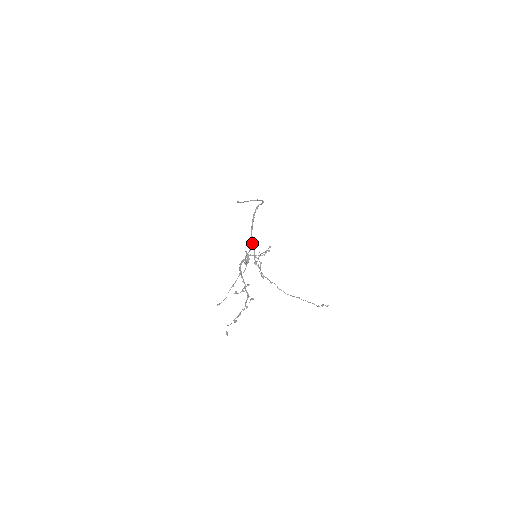
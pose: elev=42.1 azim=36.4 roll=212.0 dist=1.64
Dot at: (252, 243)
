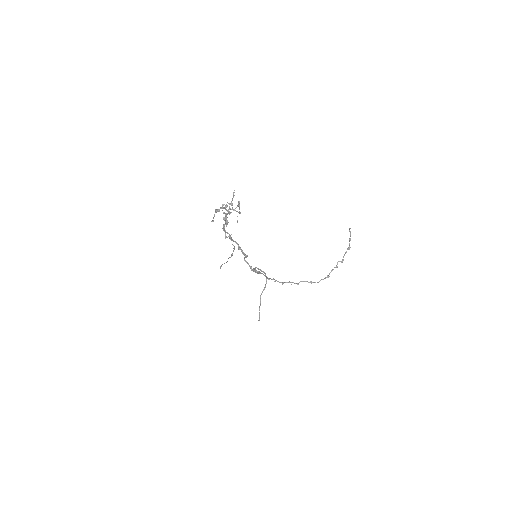
Dot at: (258, 273)
